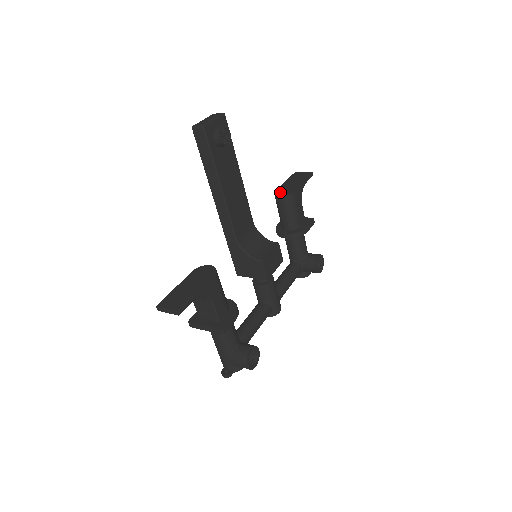
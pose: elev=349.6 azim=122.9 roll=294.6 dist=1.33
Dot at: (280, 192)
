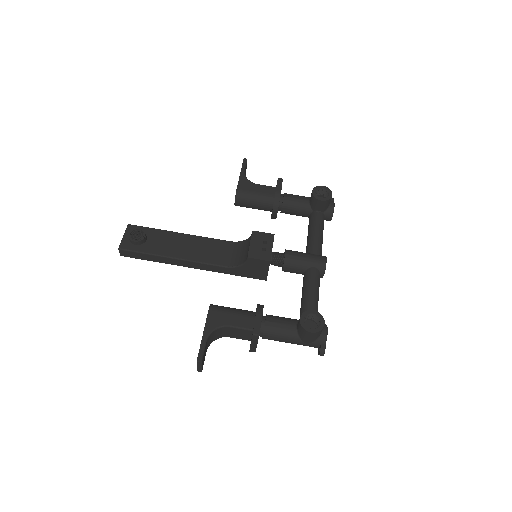
Dot at: occluded
